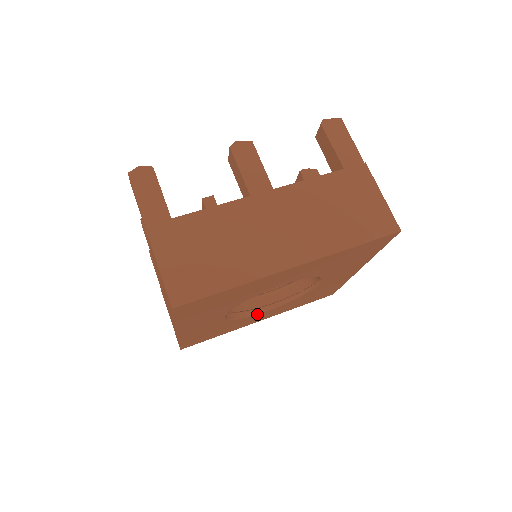
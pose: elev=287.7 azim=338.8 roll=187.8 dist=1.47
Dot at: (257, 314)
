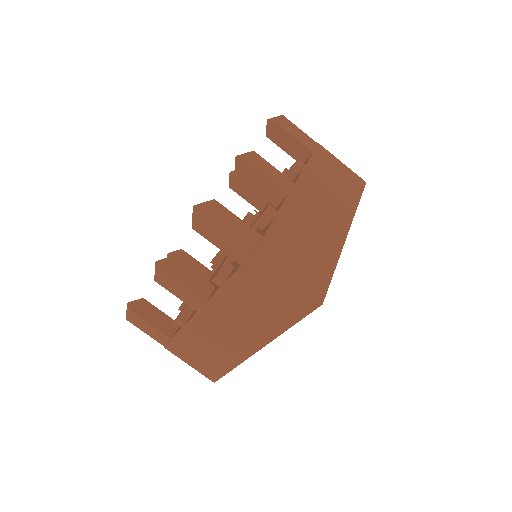
Dot at: occluded
